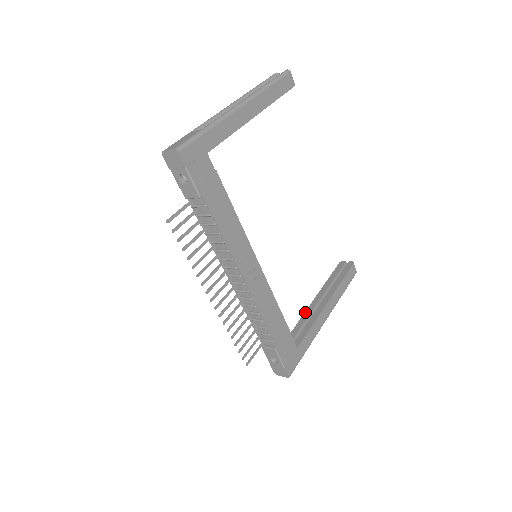
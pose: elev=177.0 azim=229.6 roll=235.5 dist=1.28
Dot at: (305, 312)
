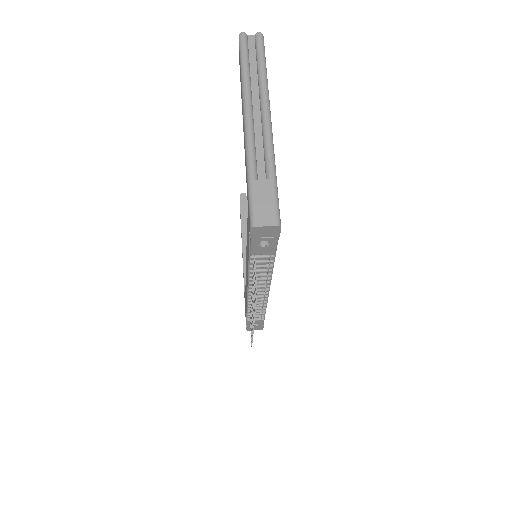
Dot at: (244, 263)
